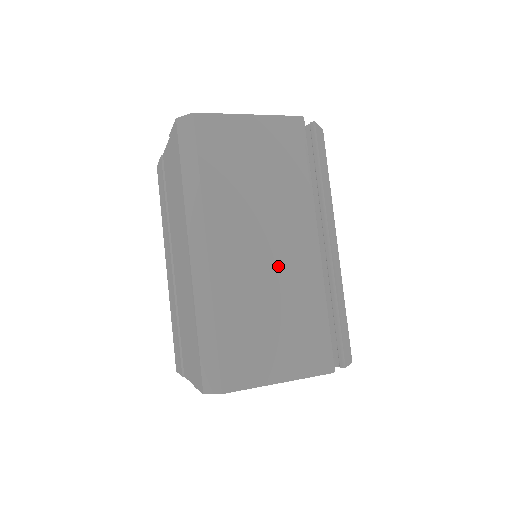
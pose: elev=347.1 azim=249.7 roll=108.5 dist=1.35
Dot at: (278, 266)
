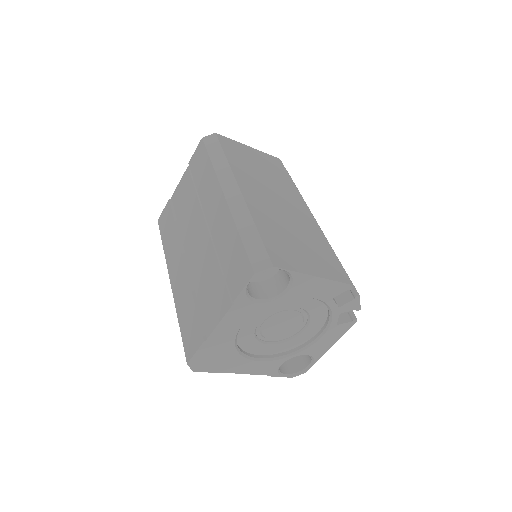
Dot at: (290, 214)
